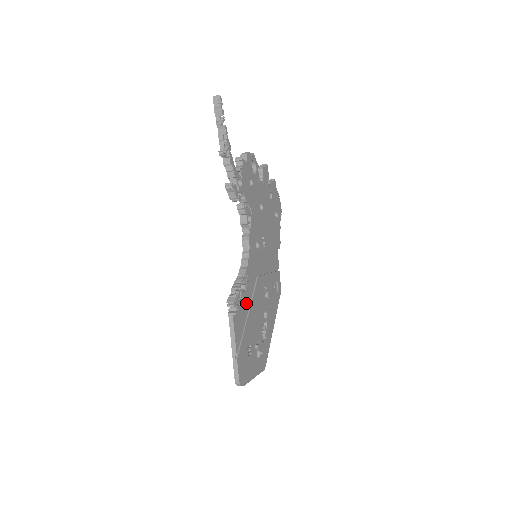
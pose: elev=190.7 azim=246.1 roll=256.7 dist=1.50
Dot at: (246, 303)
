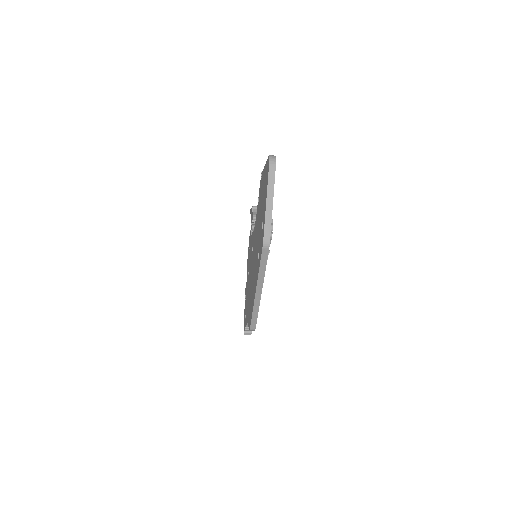
Dot at: occluded
